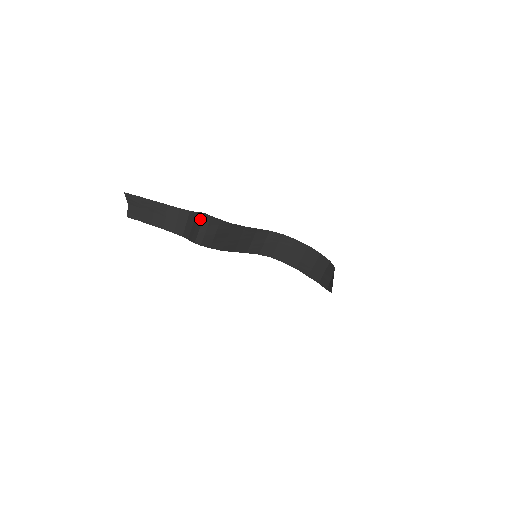
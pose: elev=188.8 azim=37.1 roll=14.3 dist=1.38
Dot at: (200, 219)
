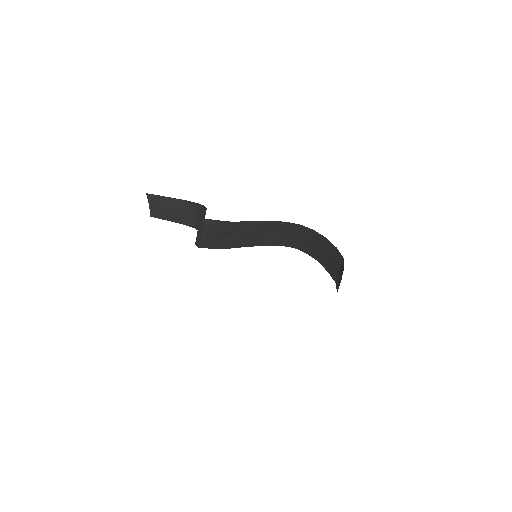
Dot at: occluded
